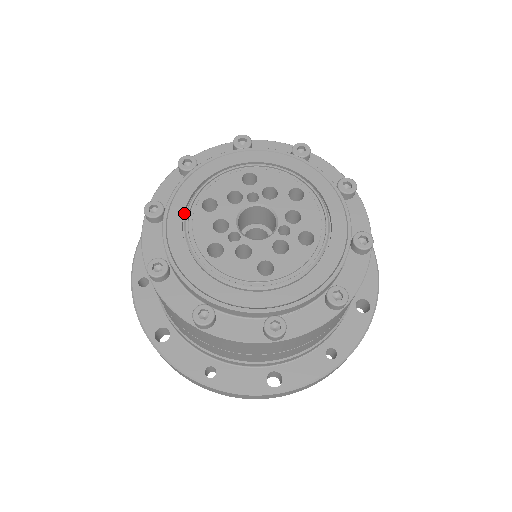
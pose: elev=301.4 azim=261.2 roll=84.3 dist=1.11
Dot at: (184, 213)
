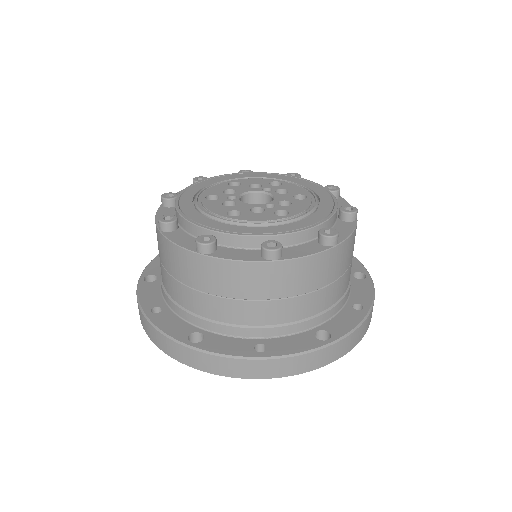
Dot at: (215, 184)
